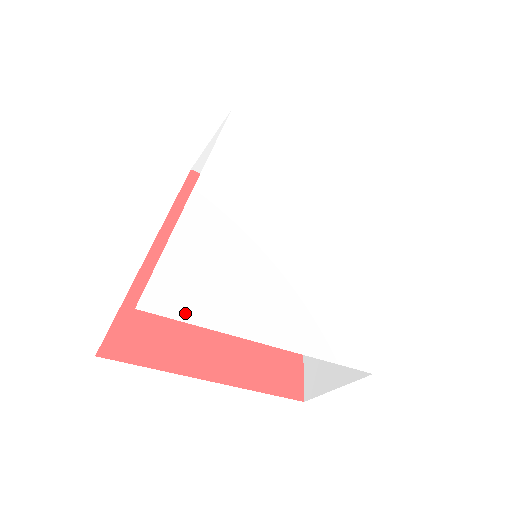
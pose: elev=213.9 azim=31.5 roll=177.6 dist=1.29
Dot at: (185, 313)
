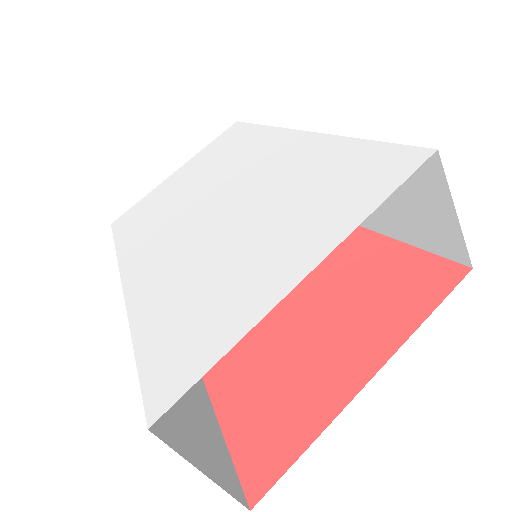
Dot at: (199, 367)
